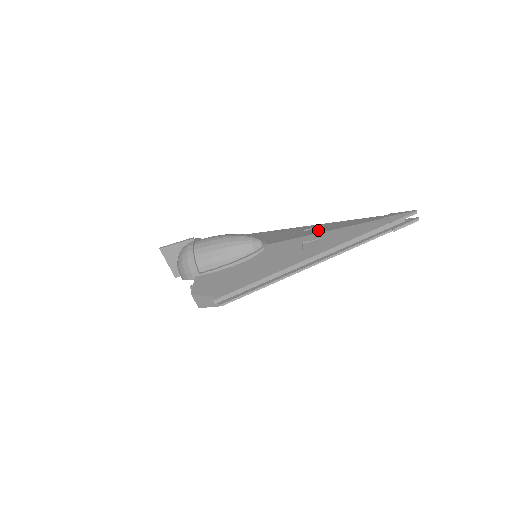
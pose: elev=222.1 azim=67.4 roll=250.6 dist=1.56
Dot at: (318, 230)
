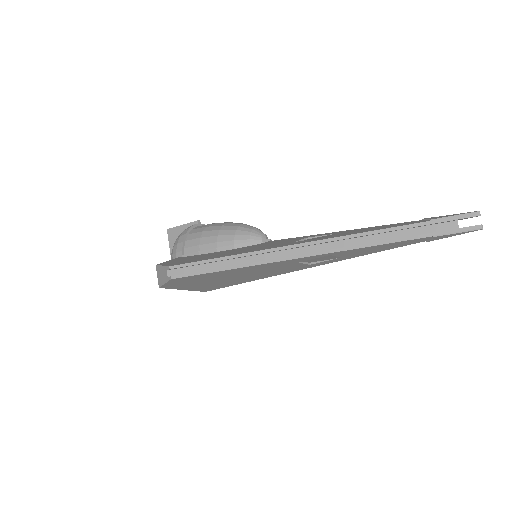
Dot at: occluded
